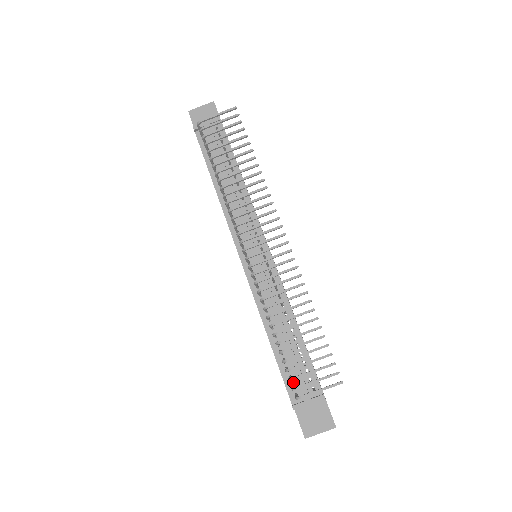
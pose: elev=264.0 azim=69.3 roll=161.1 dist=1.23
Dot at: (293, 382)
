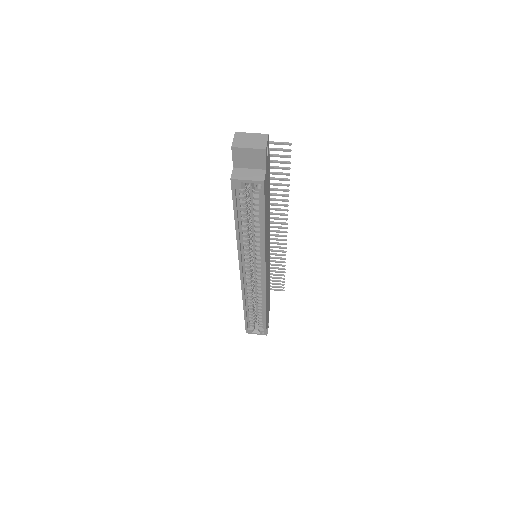
Dot at: occluded
